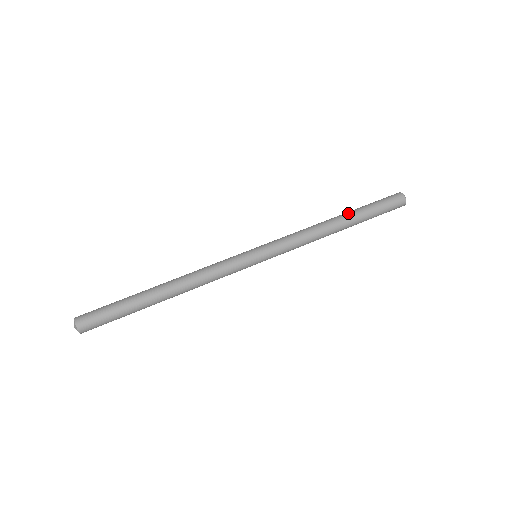
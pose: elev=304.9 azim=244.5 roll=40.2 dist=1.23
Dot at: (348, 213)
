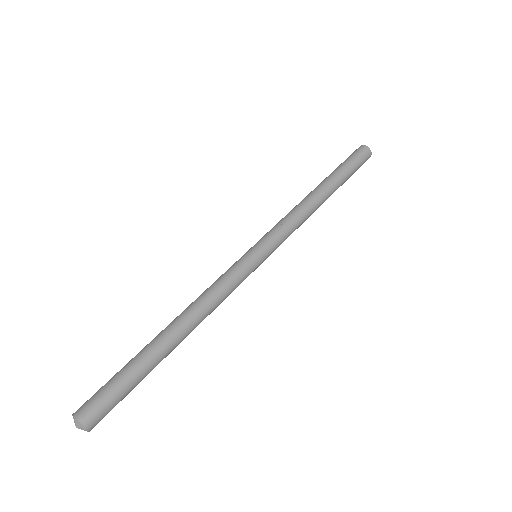
Dot at: (332, 183)
